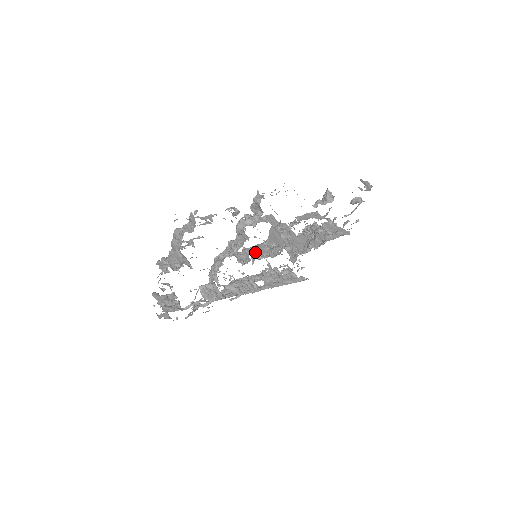
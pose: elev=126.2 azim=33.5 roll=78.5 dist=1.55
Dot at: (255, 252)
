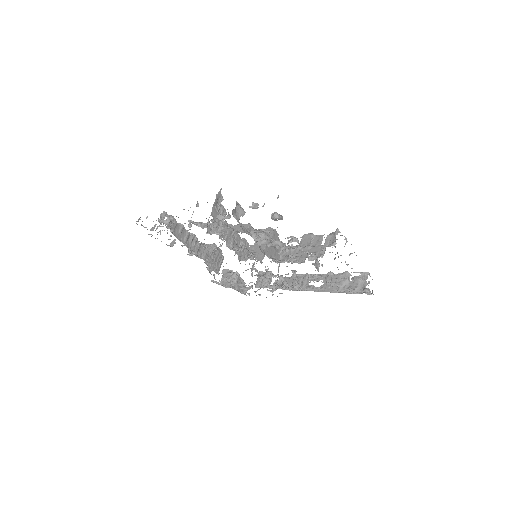
Dot at: occluded
